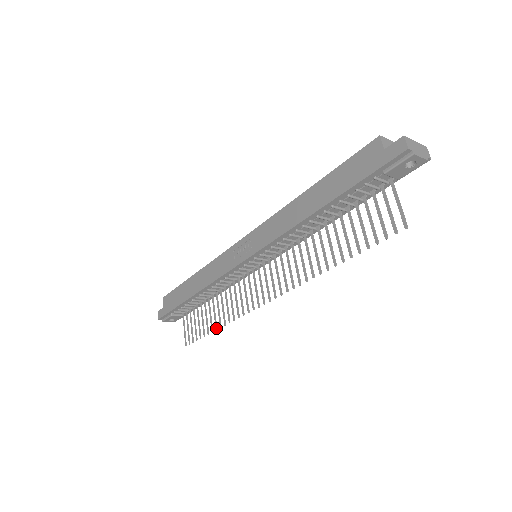
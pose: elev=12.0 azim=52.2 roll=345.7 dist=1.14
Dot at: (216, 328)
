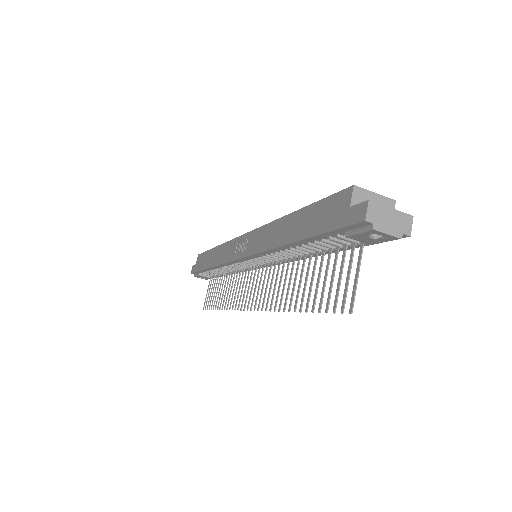
Dot at: (219, 308)
